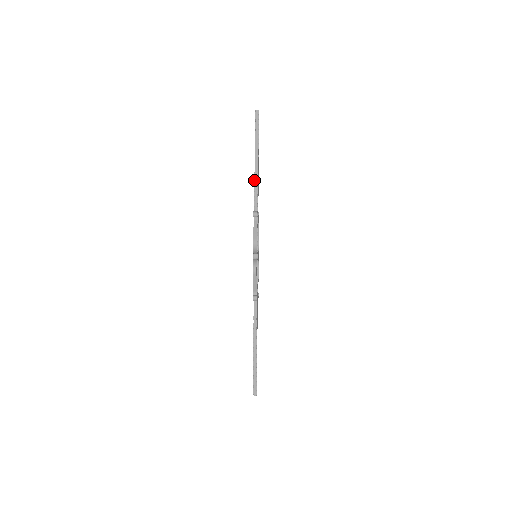
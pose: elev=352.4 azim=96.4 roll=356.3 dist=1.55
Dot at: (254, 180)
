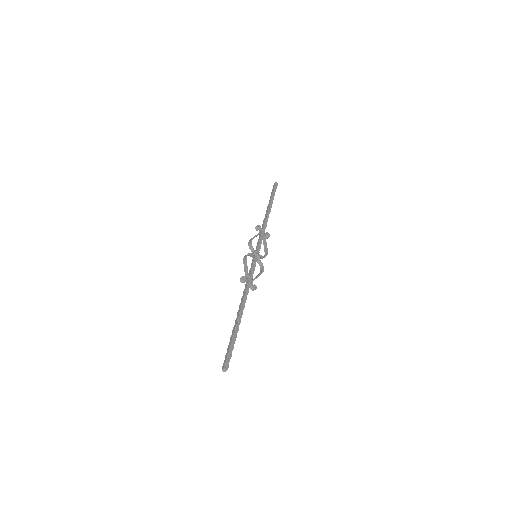
Dot at: (265, 215)
